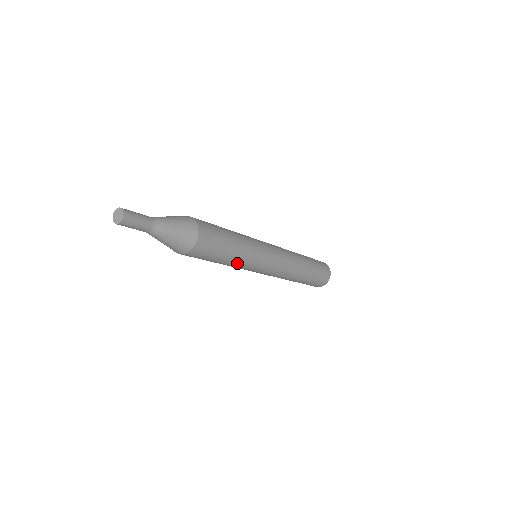
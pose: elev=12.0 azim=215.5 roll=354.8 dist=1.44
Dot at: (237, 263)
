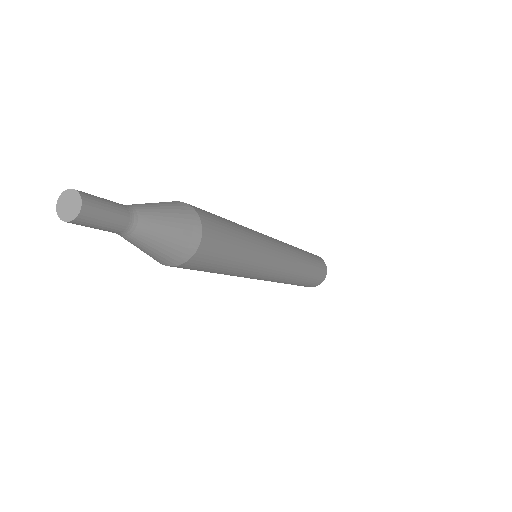
Dot at: (233, 274)
